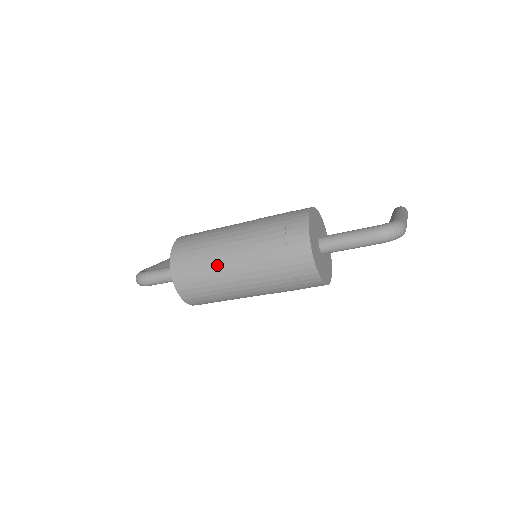
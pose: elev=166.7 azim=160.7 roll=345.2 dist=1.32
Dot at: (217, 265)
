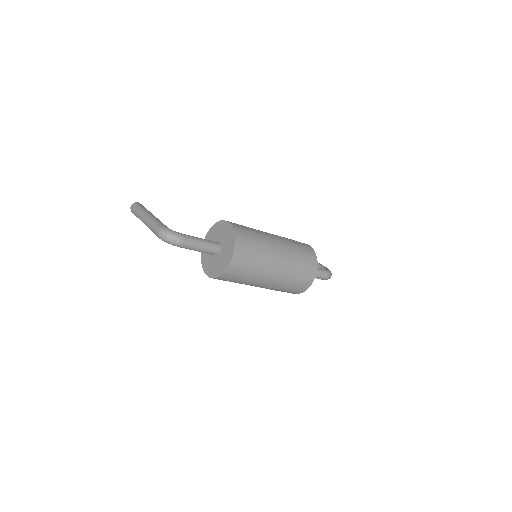
Dot at: (266, 263)
